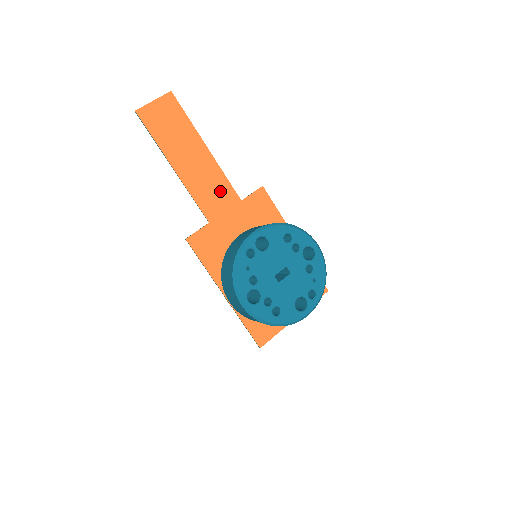
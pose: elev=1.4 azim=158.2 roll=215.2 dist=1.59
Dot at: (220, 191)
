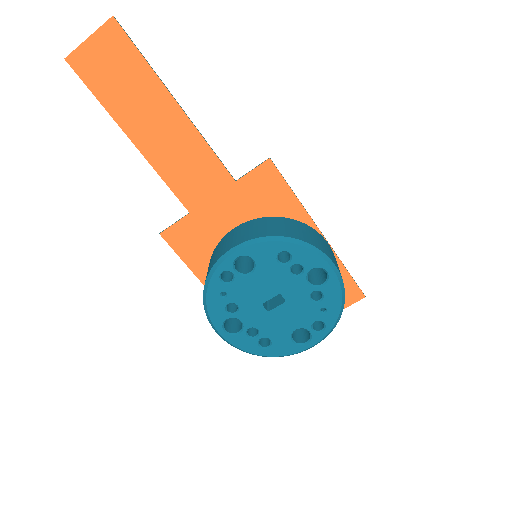
Dot at: (203, 169)
